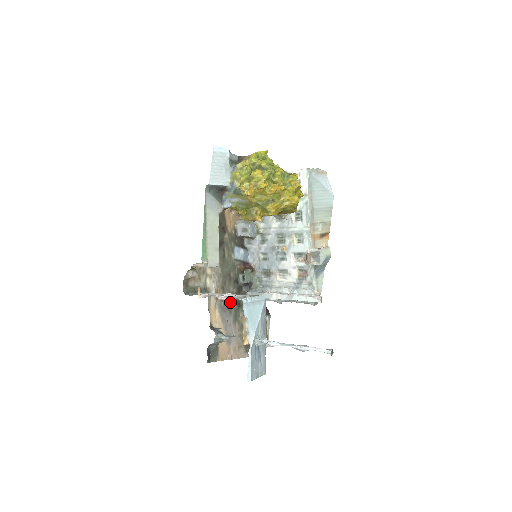
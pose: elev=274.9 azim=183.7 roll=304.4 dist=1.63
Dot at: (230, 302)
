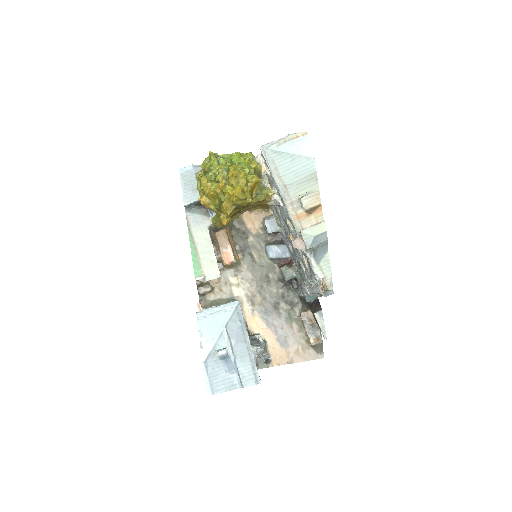
Dot at: (276, 304)
